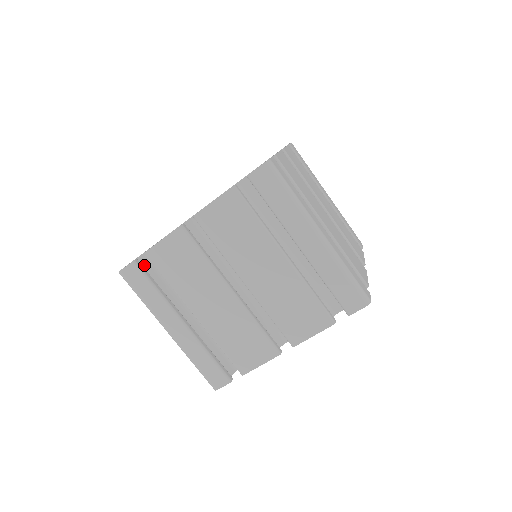
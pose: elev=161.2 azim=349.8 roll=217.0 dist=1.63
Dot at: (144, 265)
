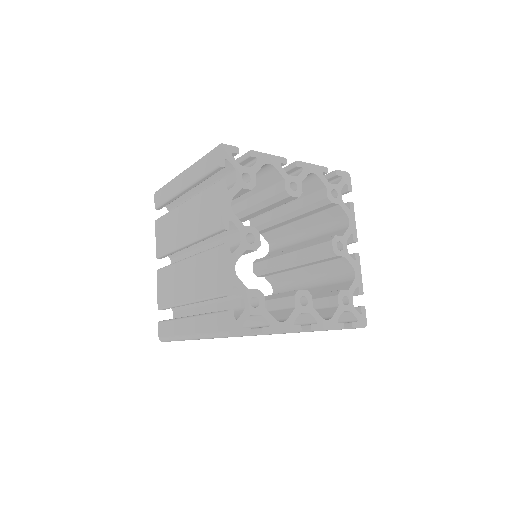
Dot at: occluded
